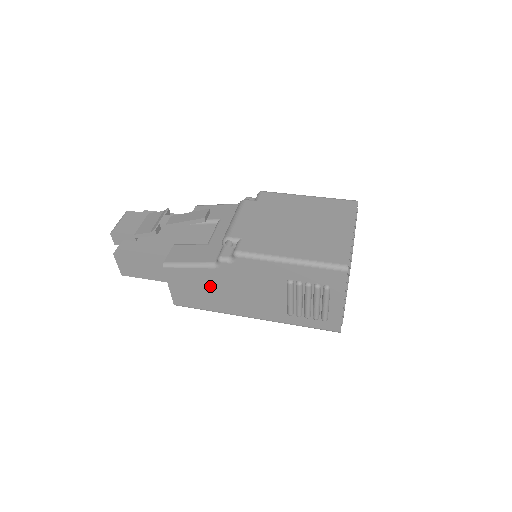
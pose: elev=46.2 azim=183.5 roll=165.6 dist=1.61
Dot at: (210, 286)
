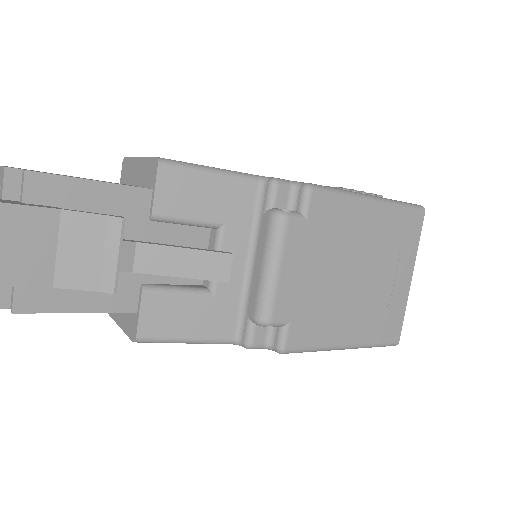
Dot at: occluded
